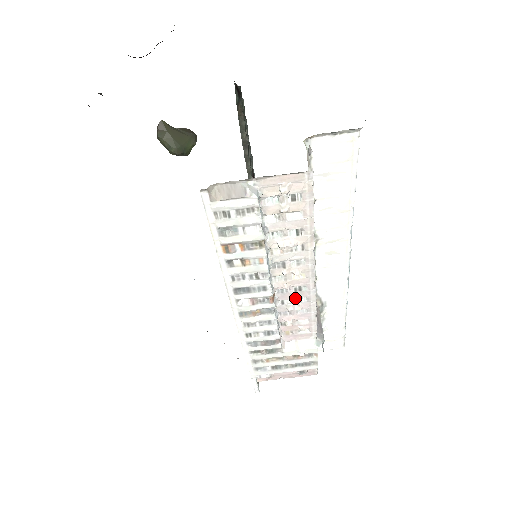
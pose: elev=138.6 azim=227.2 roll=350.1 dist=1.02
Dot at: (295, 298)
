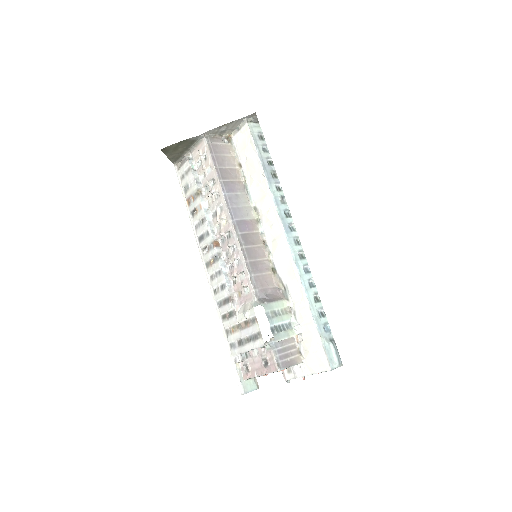
Dot at: (228, 244)
